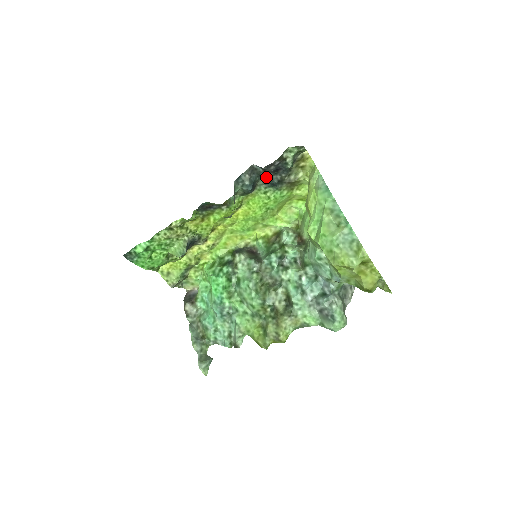
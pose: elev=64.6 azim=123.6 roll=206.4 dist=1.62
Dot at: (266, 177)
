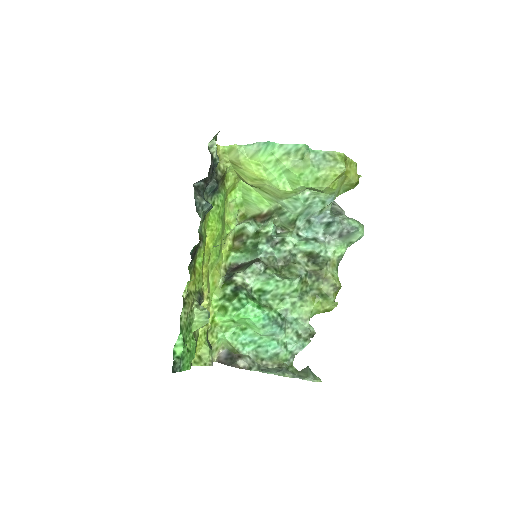
Dot at: (206, 189)
